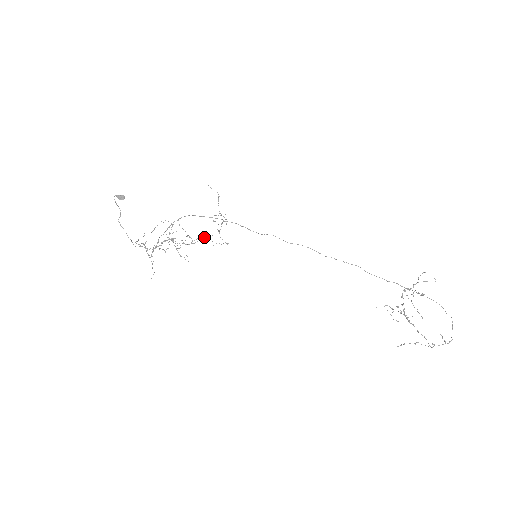
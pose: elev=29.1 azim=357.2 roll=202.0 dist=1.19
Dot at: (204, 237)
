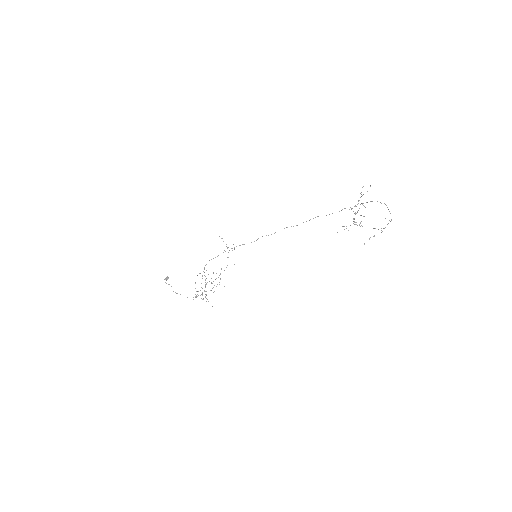
Dot at: occluded
